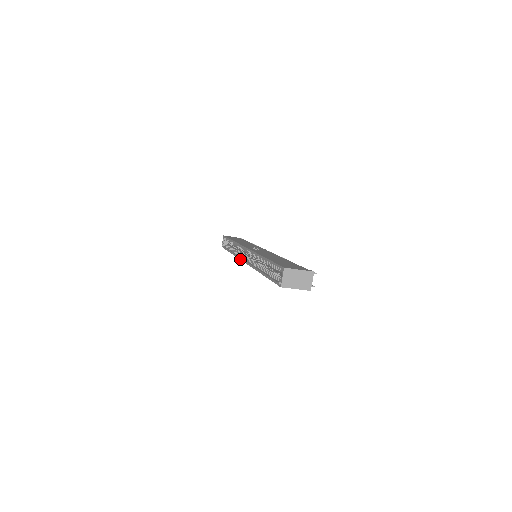
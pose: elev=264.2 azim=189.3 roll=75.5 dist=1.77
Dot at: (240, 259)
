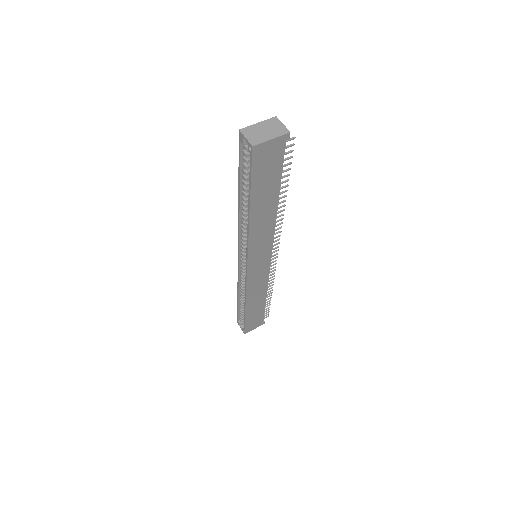
Dot at: (246, 278)
